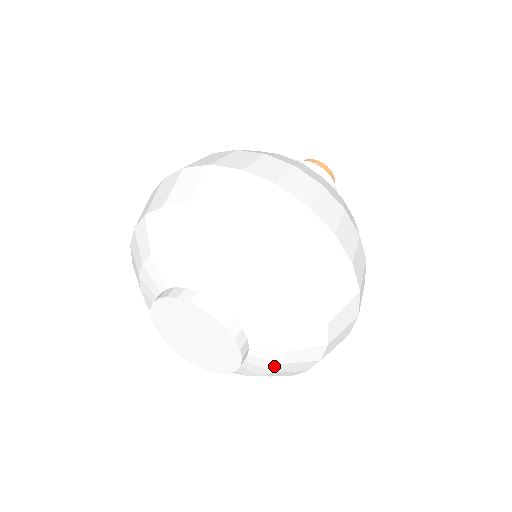
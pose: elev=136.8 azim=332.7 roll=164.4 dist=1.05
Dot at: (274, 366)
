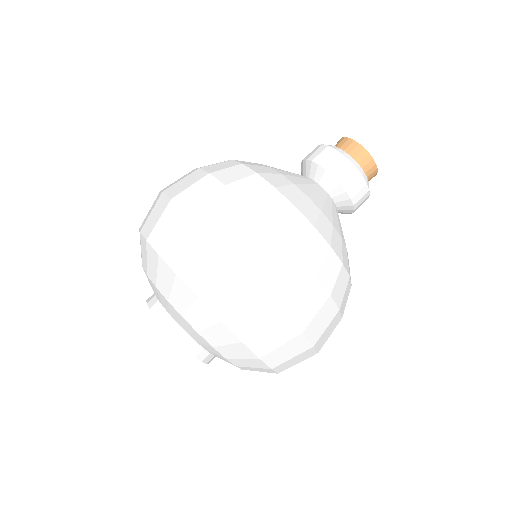
Dot at: occluded
